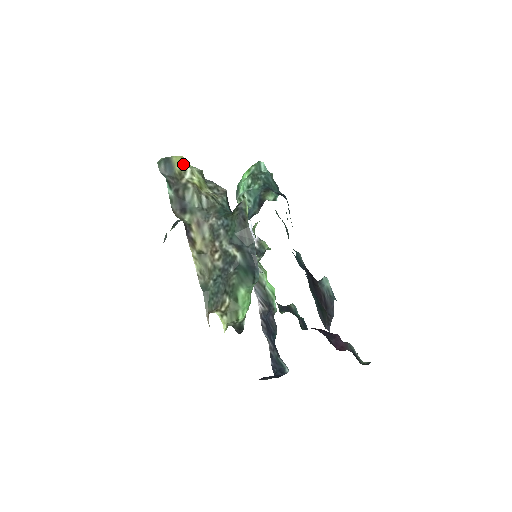
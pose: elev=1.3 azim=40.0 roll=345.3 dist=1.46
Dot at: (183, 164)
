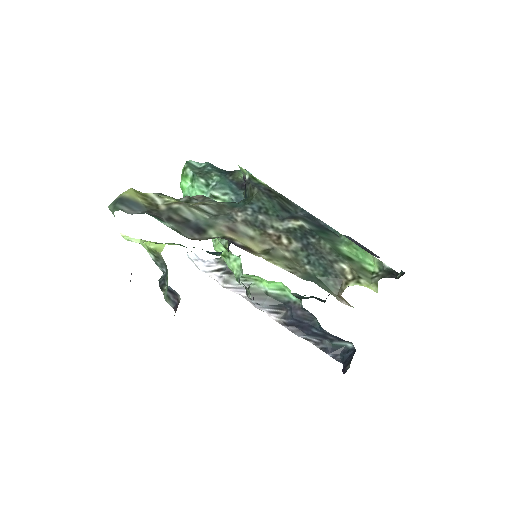
Dot at: (141, 194)
